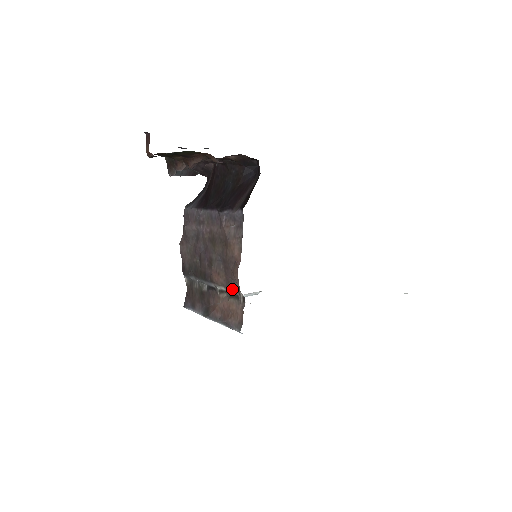
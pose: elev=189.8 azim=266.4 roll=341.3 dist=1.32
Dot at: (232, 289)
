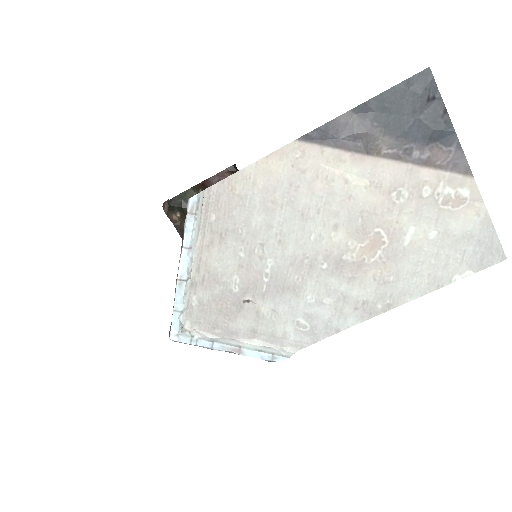
Dot at: occluded
